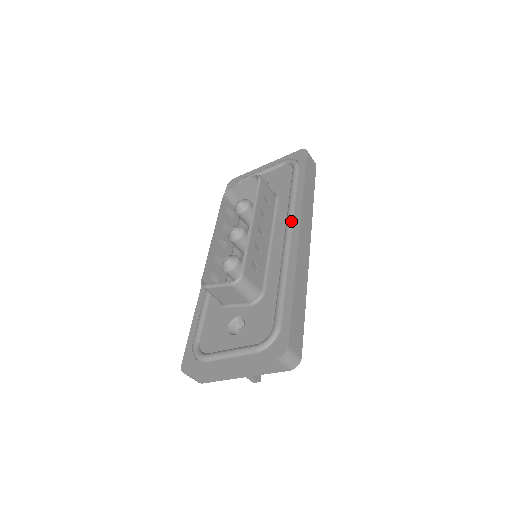
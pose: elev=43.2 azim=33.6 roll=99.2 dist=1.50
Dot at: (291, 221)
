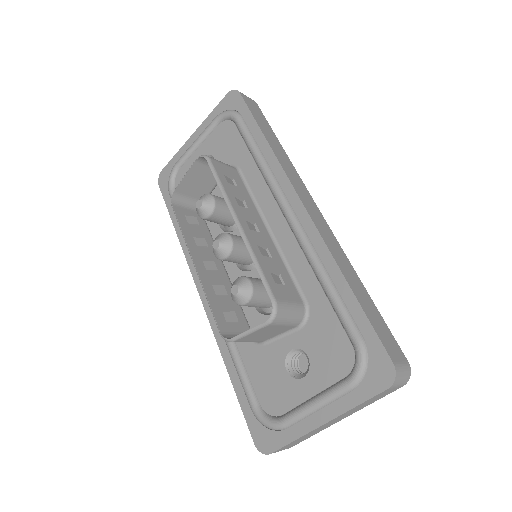
Dot at: (280, 193)
